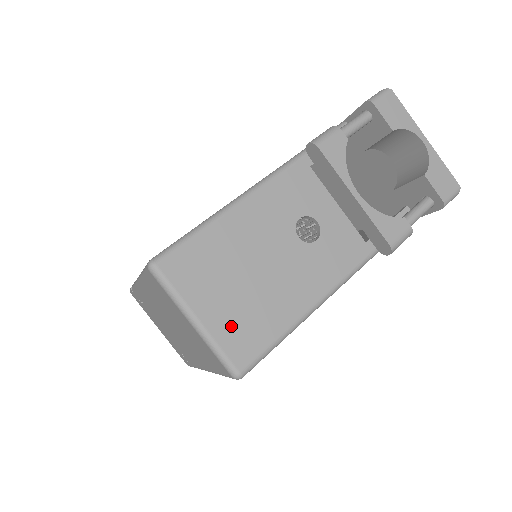
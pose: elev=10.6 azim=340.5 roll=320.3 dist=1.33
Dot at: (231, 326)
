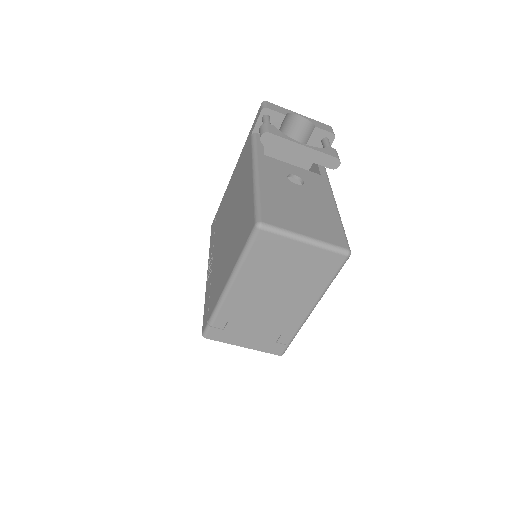
Dot at: (321, 232)
